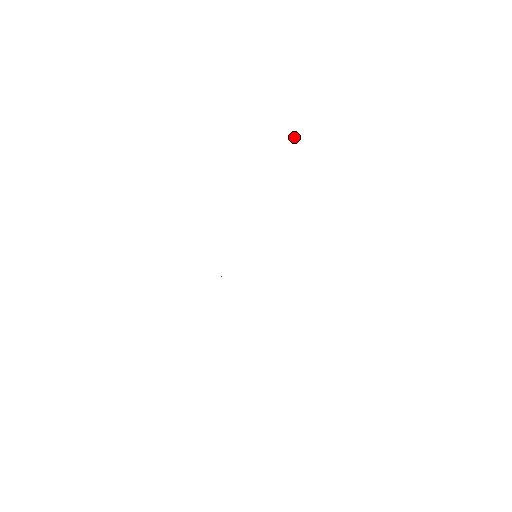
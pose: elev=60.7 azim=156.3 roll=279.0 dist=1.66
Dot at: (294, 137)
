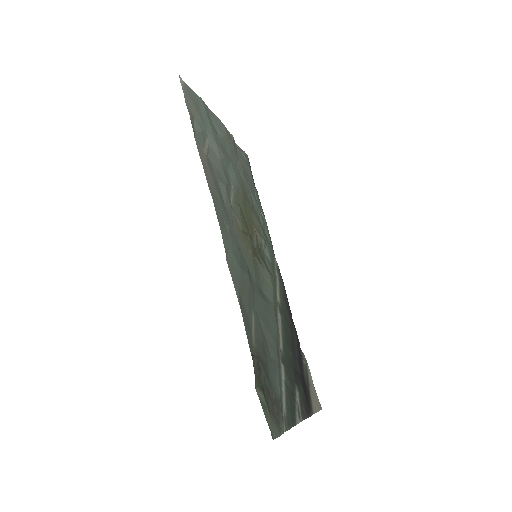
Dot at: (241, 151)
